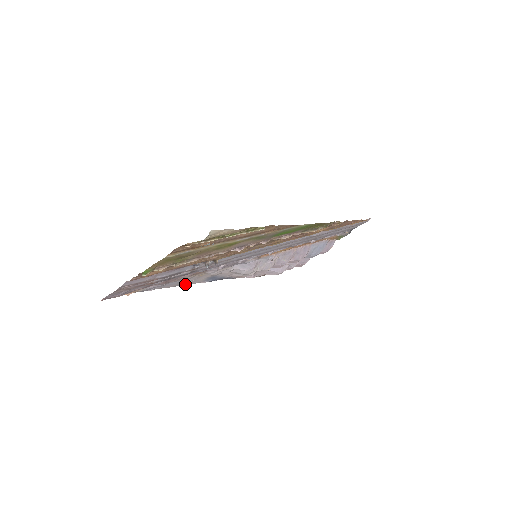
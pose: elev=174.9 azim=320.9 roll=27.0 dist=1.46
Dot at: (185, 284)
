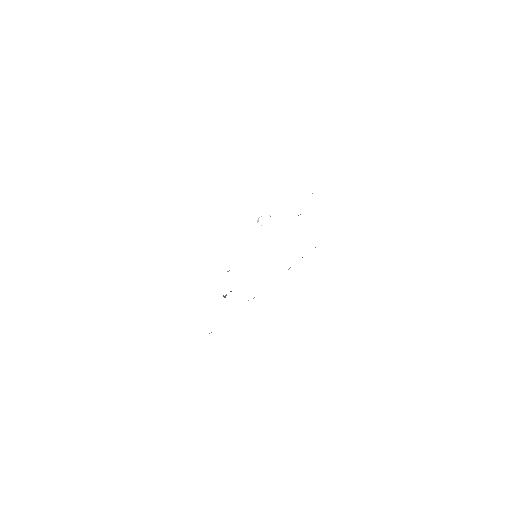
Dot at: occluded
